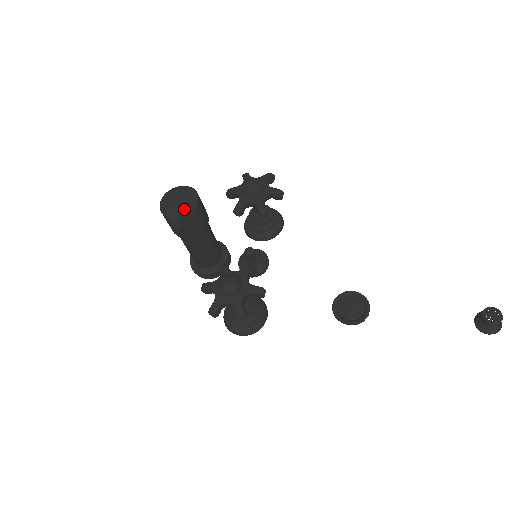
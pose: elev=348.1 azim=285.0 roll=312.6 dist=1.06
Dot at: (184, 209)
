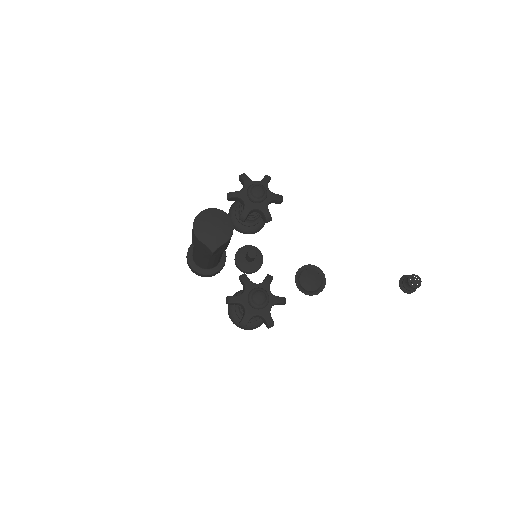
Dot at: (222, 236)
